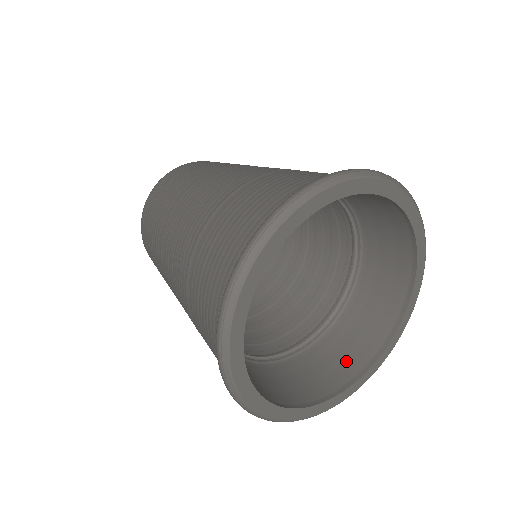
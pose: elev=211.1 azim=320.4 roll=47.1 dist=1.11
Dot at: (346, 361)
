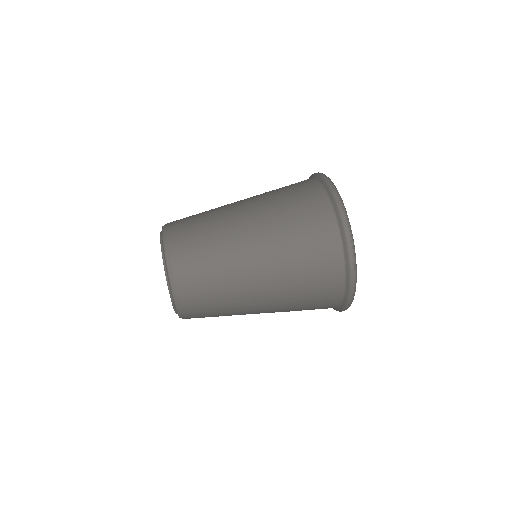
Dot at: occluded
